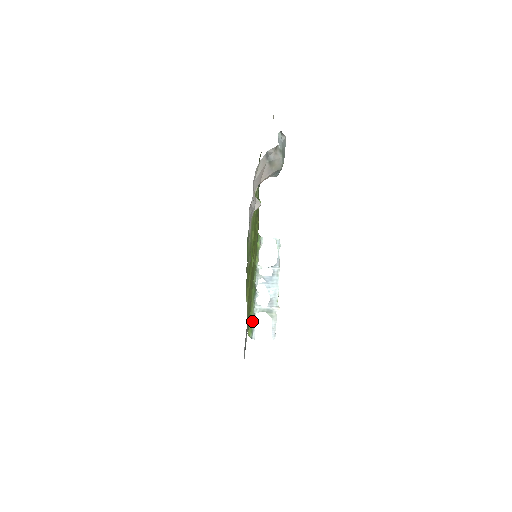
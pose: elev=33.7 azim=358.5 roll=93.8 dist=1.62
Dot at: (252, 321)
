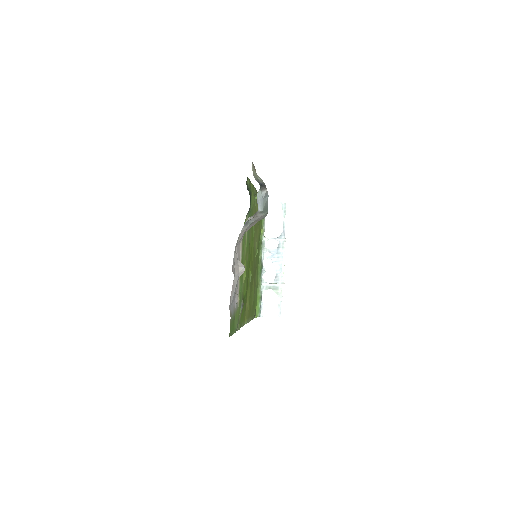
Dot at: (259, 300)
